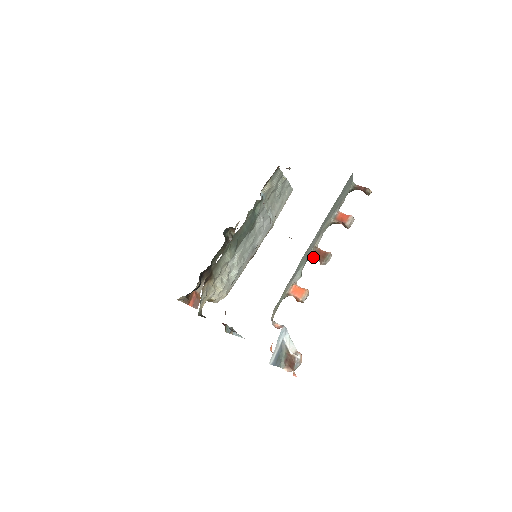
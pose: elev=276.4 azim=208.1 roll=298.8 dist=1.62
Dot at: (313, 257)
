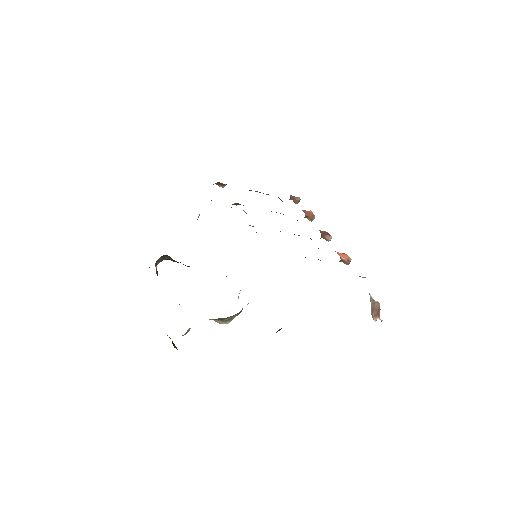
Dot at: (322, 235)
